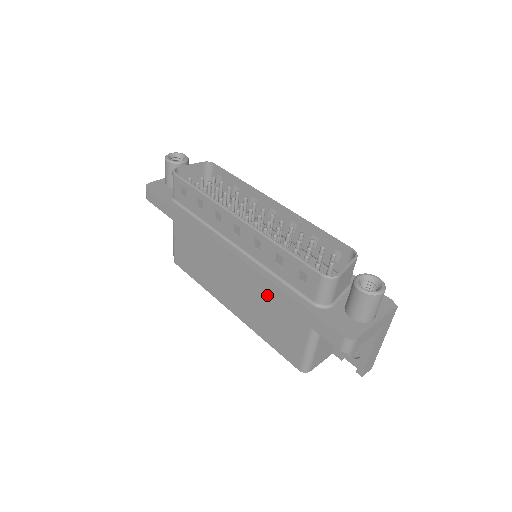
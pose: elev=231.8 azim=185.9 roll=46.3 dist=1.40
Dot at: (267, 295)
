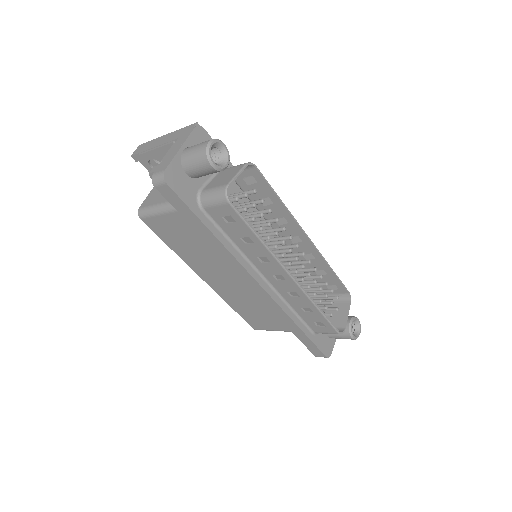
Dot at: occluded
